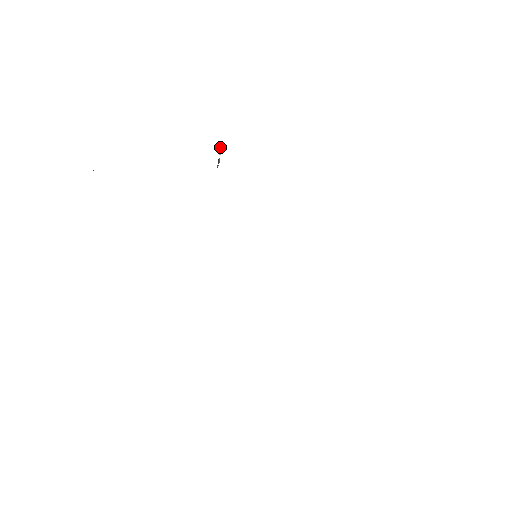
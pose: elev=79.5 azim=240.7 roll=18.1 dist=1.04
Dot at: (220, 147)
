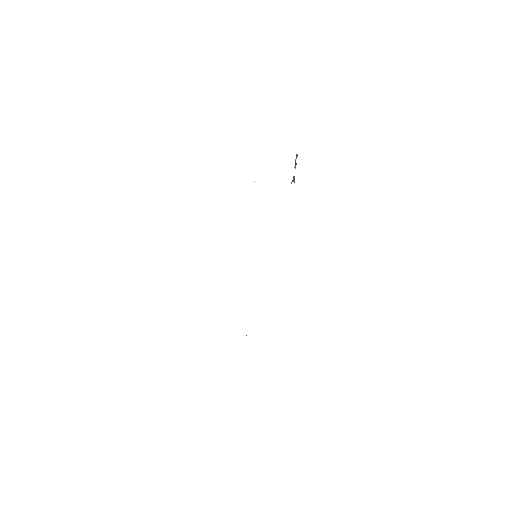
Dot at: occluded
